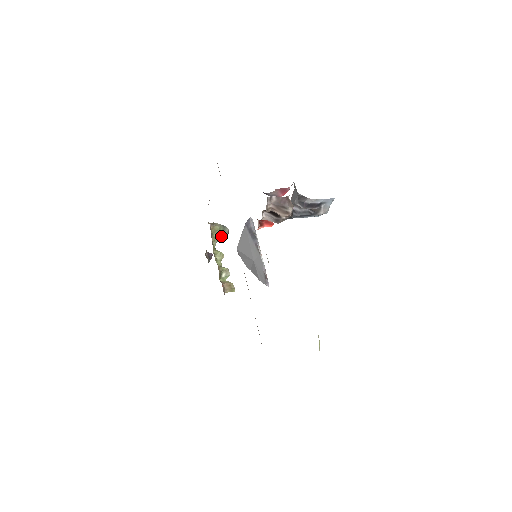
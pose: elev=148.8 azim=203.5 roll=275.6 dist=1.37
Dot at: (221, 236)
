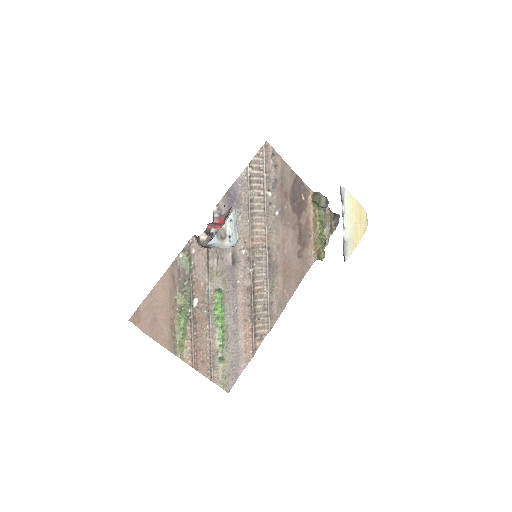
Dot at: (320, 206)
